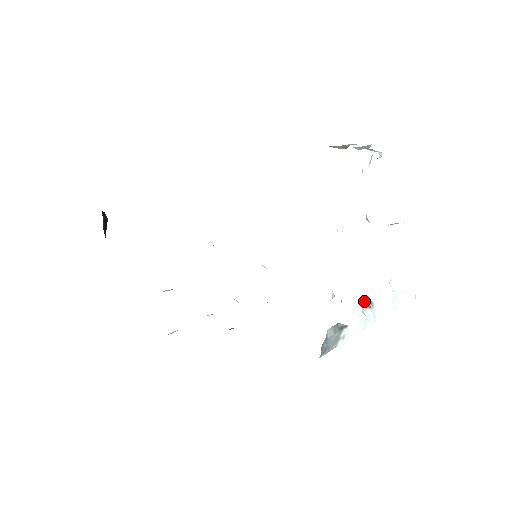
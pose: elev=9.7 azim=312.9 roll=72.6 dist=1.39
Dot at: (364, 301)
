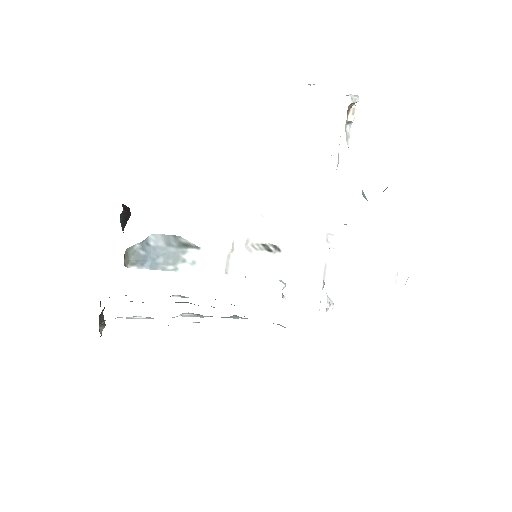
Dot at: (258, 238)
